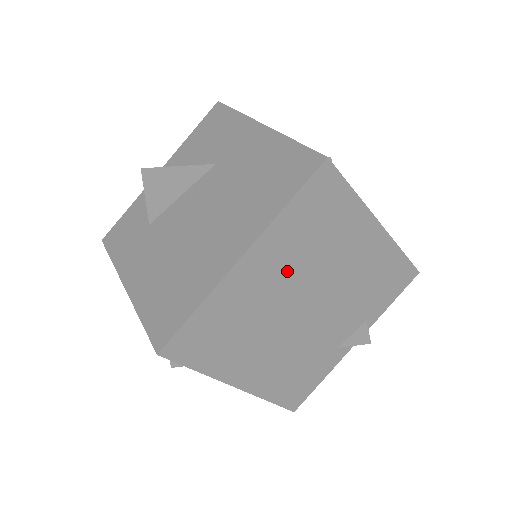
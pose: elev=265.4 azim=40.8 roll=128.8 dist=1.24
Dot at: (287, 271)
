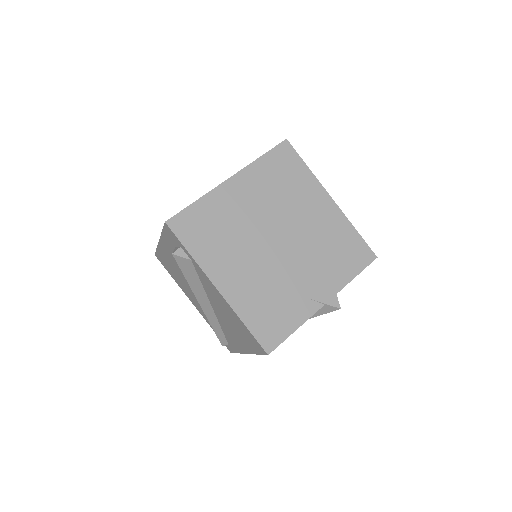
Dot at: (261, 202)
